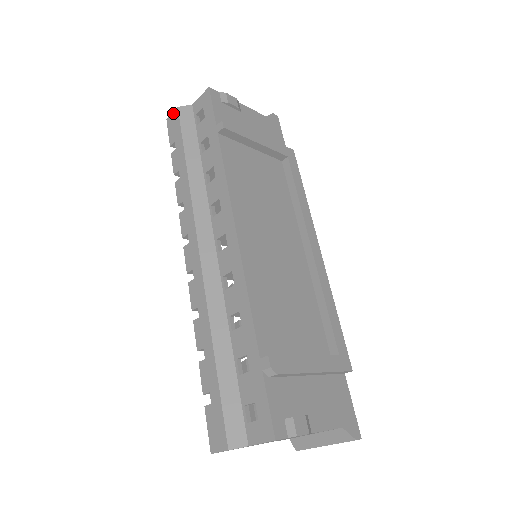
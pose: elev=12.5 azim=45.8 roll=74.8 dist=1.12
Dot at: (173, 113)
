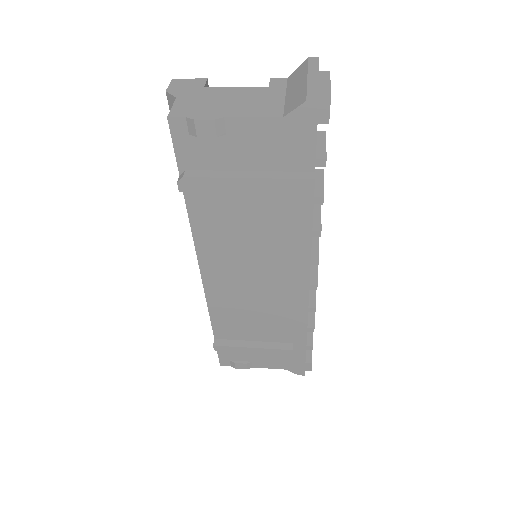
Dot at: (168, 88)
